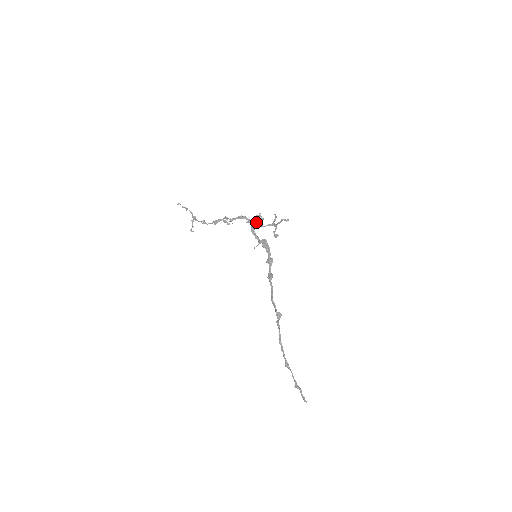
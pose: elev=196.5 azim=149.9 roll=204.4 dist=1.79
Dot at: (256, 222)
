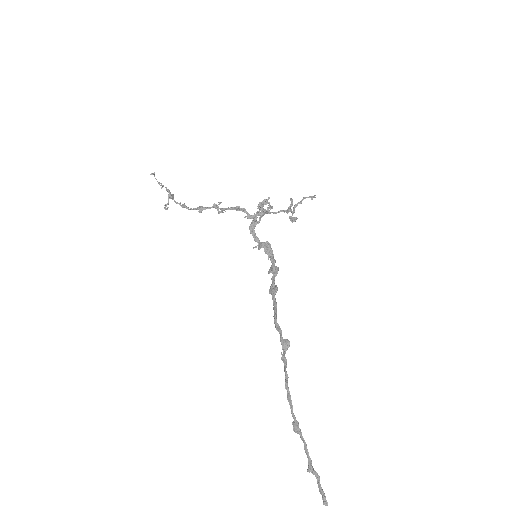
Dot at: occluded
